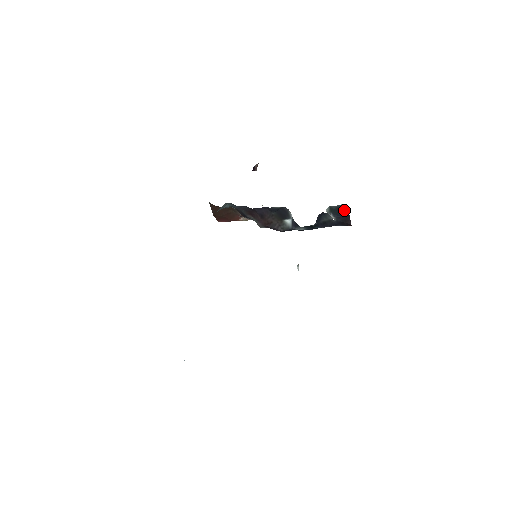
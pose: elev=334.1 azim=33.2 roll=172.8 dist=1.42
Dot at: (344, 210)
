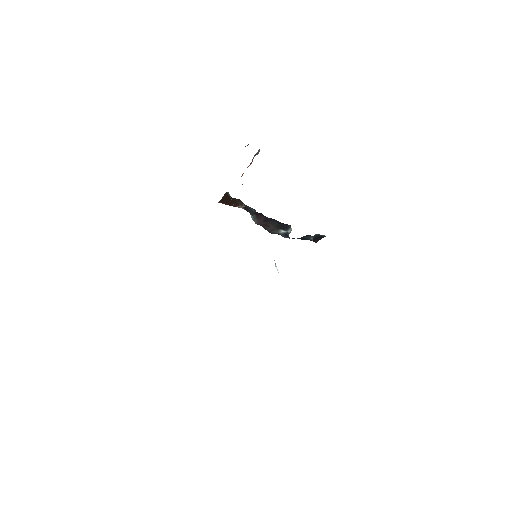
Dot at: (322, 237)
